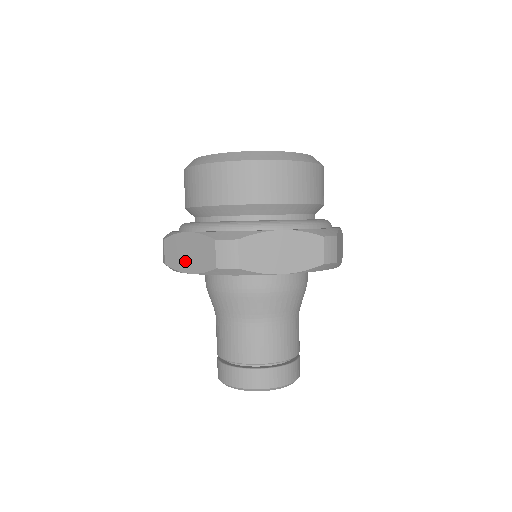
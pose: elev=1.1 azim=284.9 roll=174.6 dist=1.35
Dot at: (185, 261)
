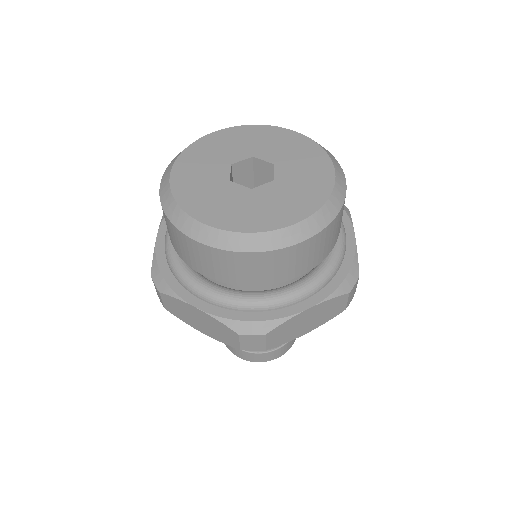
Dot at: (195, 323)
